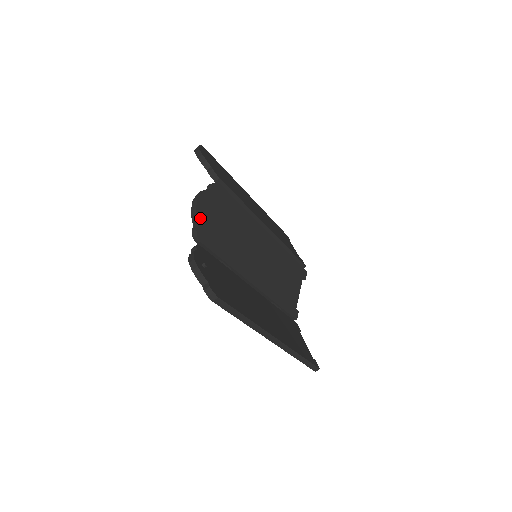
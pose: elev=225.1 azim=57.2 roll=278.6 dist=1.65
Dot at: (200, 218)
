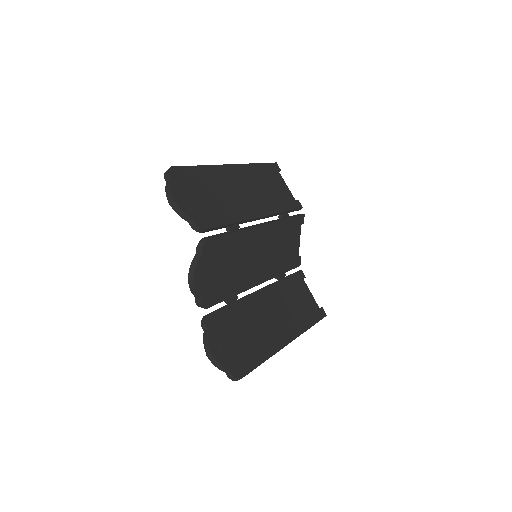
Dot at: (200, 291)
